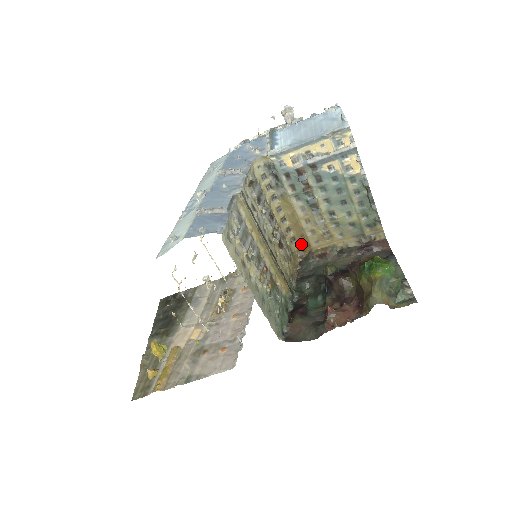
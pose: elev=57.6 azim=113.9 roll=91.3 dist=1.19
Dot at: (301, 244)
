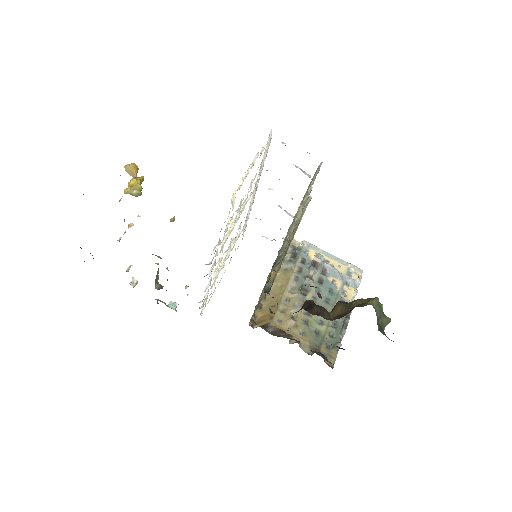
Dot at: (263, 315)
